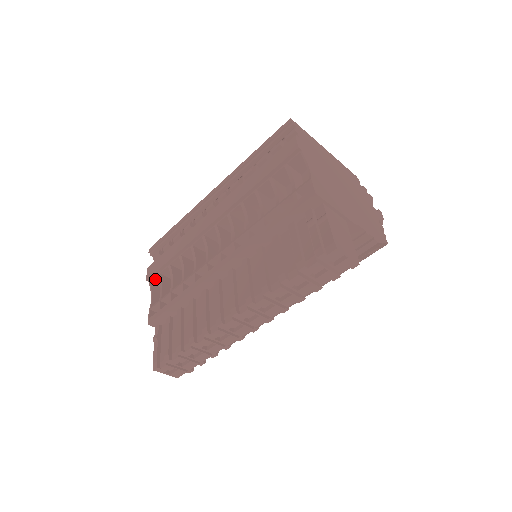
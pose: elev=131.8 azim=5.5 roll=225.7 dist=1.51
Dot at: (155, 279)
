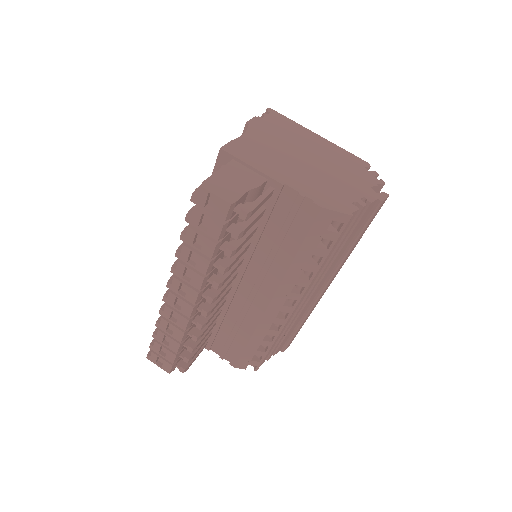
Dot at: occluded
